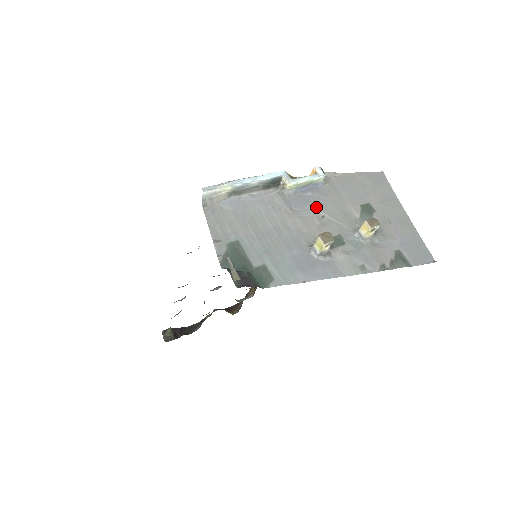
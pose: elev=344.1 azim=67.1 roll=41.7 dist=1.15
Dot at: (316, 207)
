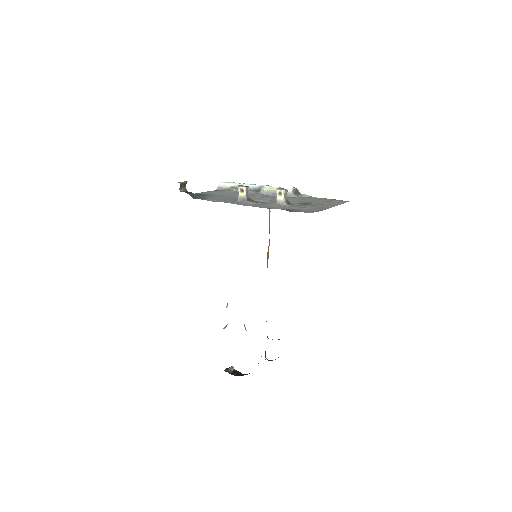
Dot at: (273, 198)
